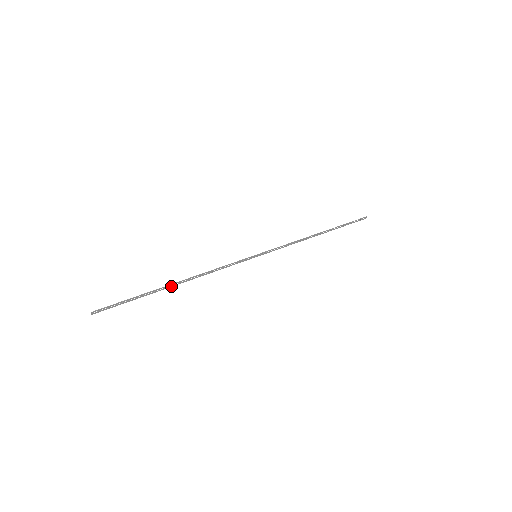
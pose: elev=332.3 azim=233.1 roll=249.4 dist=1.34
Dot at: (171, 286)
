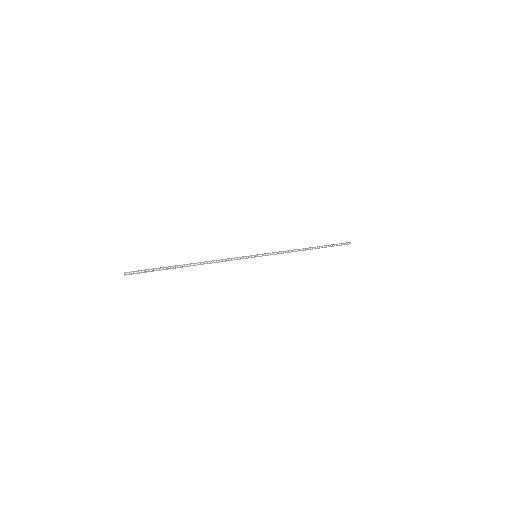
Dot at: (187, 266)
